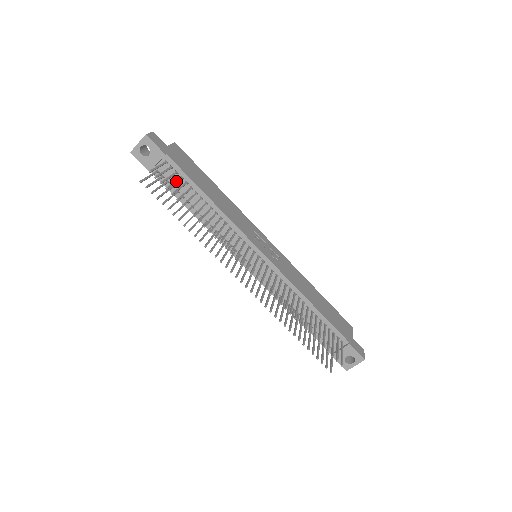
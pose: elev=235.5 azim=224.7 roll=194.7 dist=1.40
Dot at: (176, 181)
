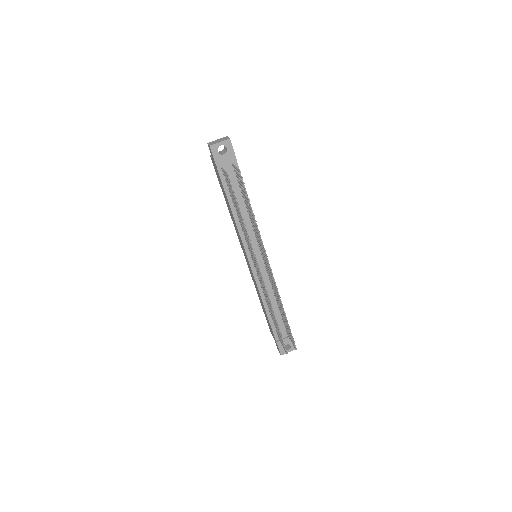
Dot at: (242, 184)
